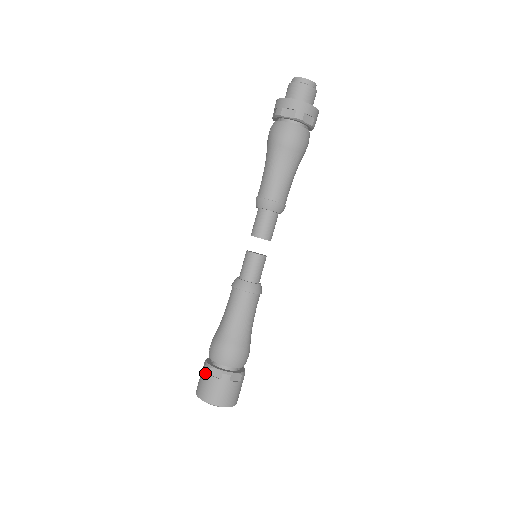
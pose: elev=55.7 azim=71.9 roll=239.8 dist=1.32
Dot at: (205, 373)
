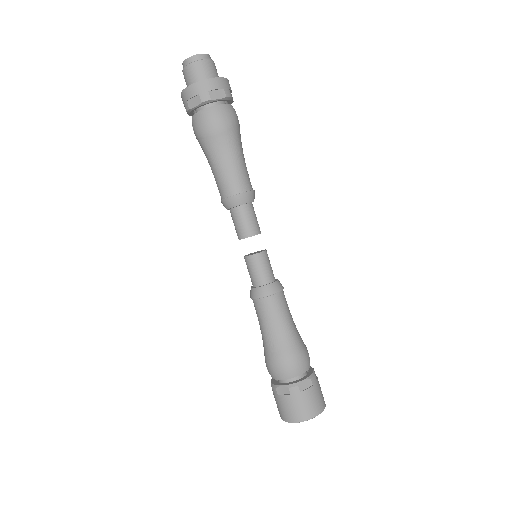
Dot at: (274, 395)
